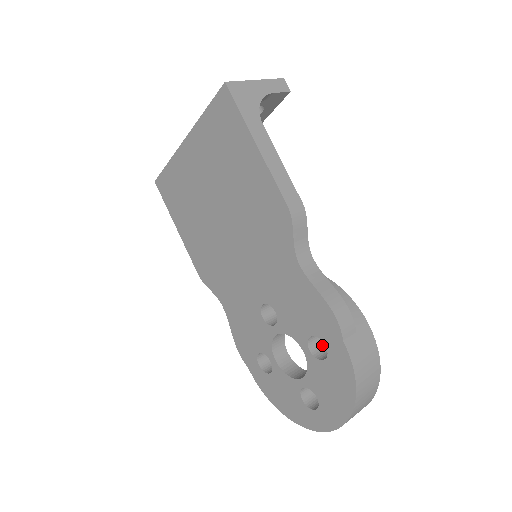
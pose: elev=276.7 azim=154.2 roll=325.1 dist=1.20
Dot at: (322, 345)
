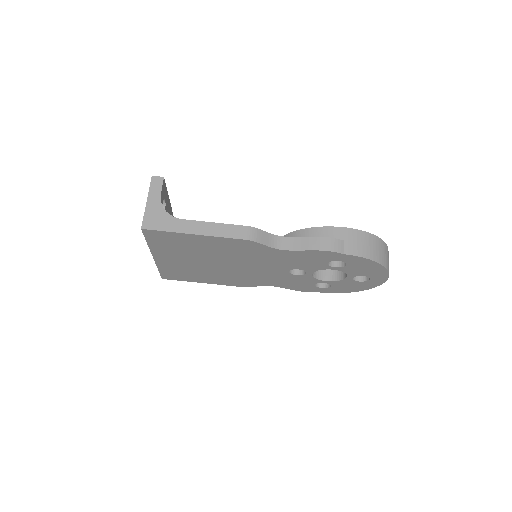
Dot at: occluded
